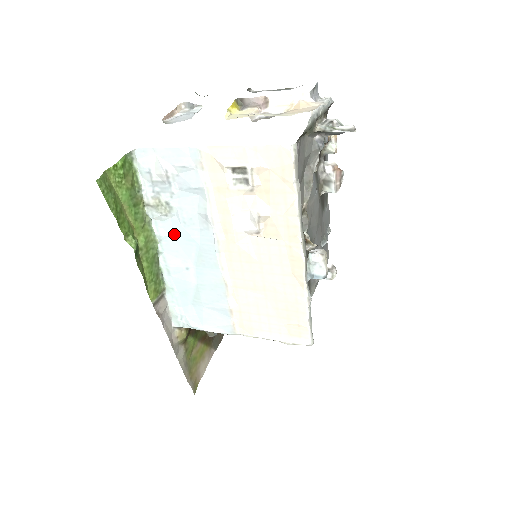
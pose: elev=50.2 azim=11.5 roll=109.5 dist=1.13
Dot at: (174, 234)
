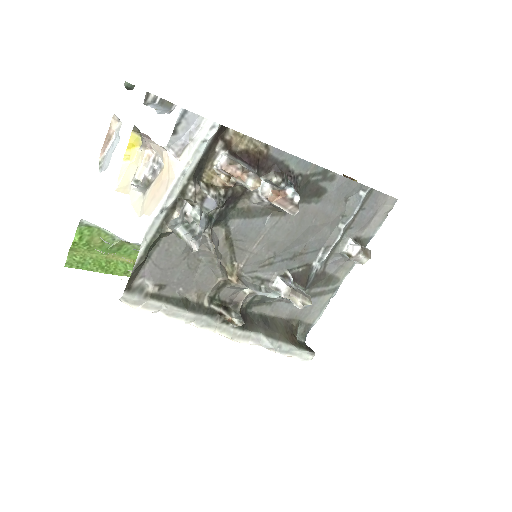
Dot at: occluded
